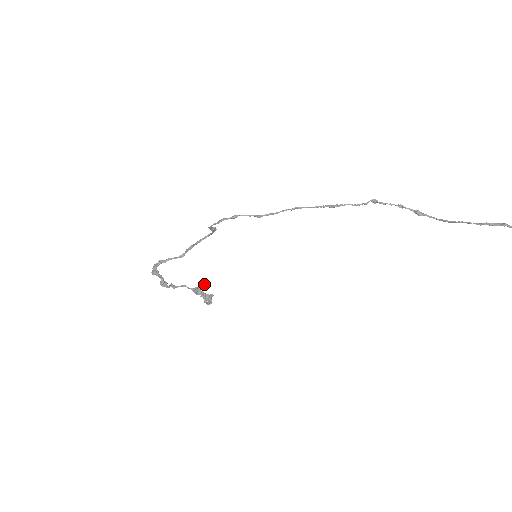
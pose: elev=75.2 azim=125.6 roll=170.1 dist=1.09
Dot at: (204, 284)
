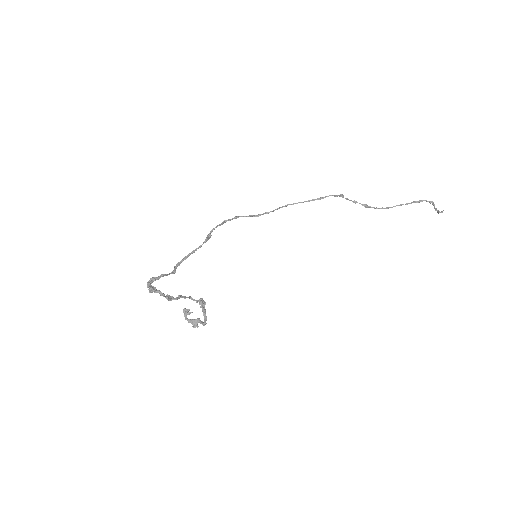
Dot at: (188, 309)
